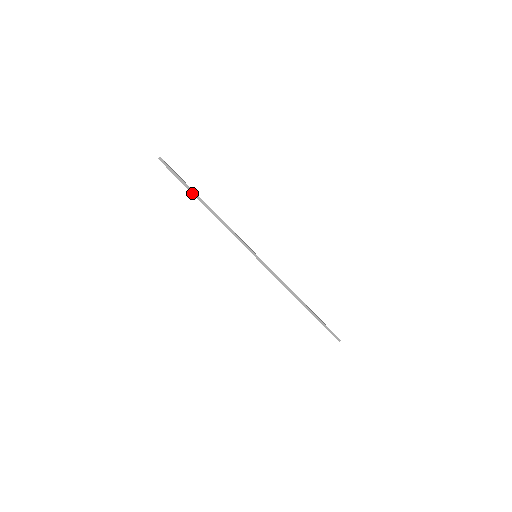
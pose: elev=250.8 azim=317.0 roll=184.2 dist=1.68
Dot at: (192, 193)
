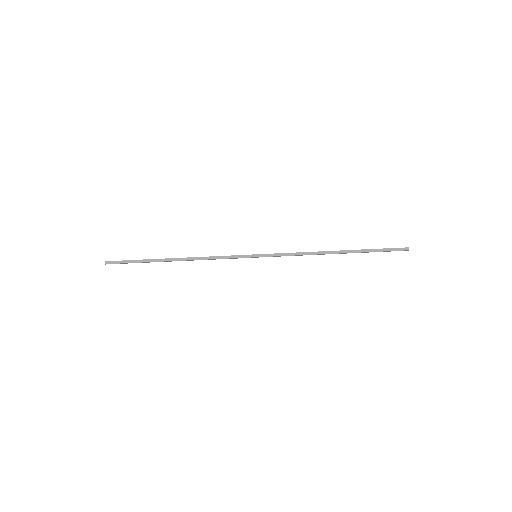
Dot at: occluded
